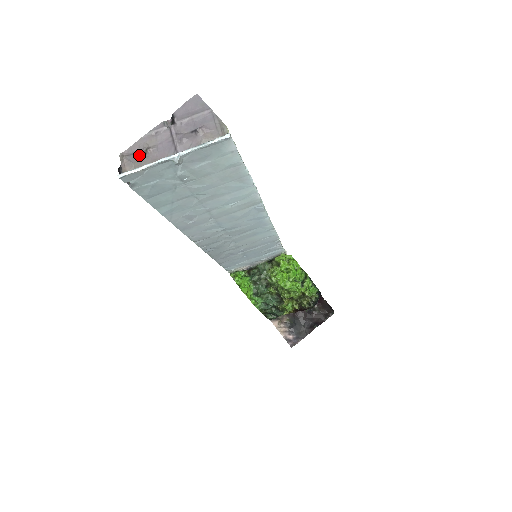
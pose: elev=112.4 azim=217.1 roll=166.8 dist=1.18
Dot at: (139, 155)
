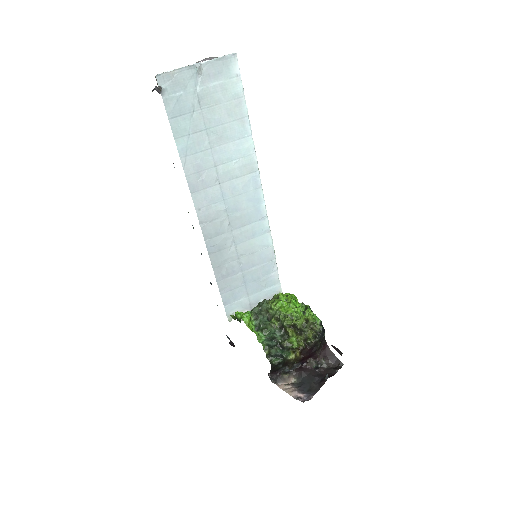
Dot at: occluded
